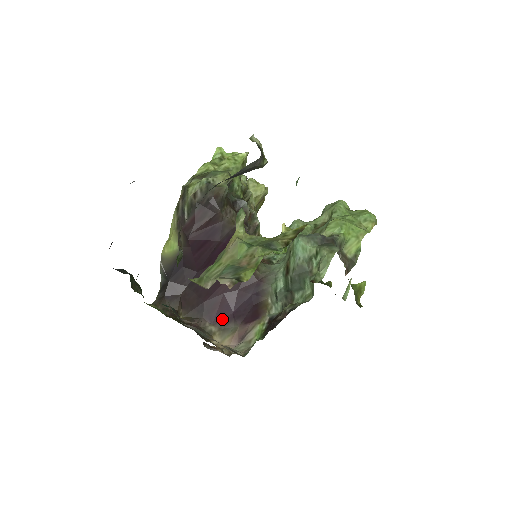
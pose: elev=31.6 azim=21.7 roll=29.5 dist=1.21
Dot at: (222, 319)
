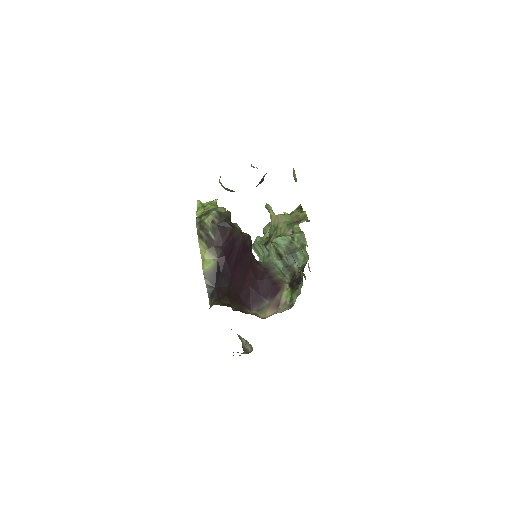
Dot at: (256, 304)
